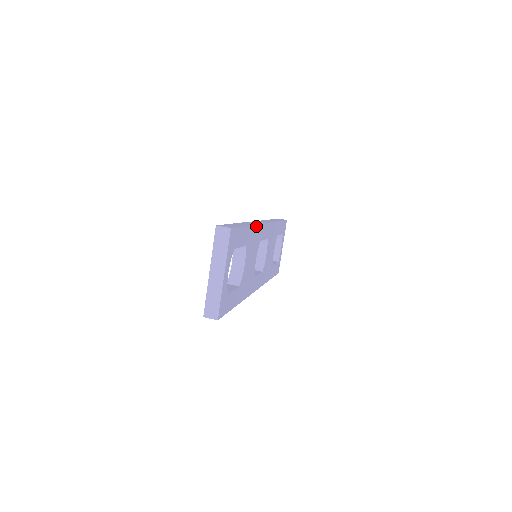
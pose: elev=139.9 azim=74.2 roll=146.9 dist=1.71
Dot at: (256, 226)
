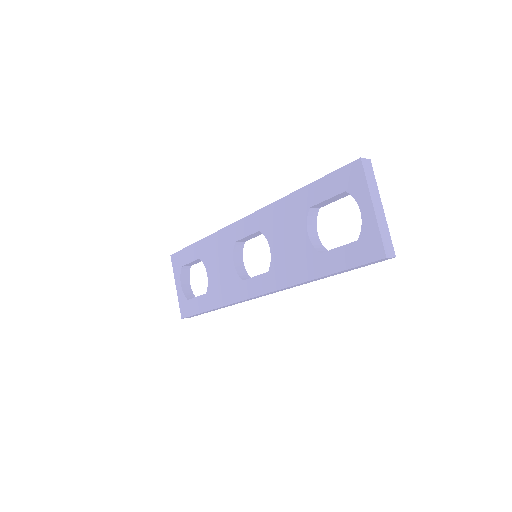
Dot at: occluded
